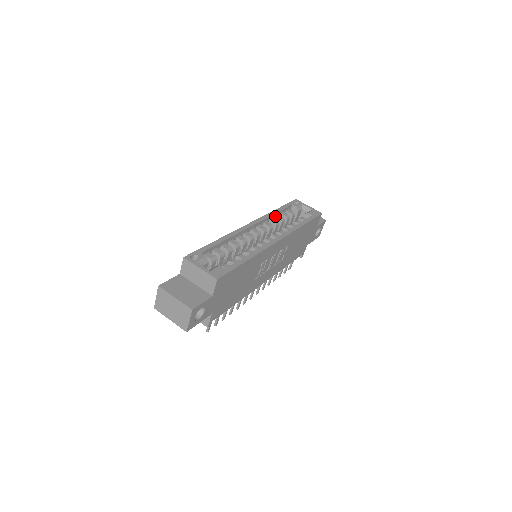
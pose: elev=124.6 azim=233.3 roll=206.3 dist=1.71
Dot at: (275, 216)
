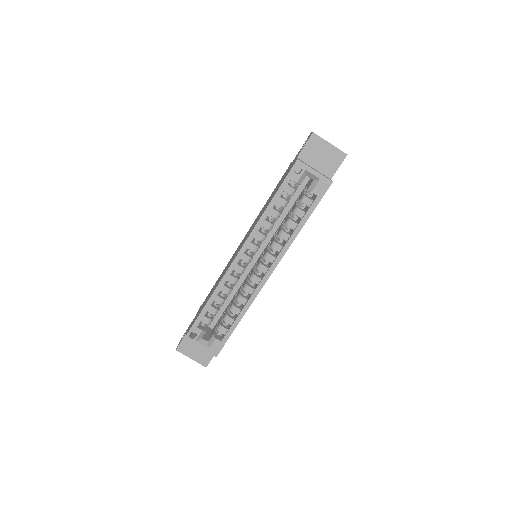
Dot at: (268, 214)
